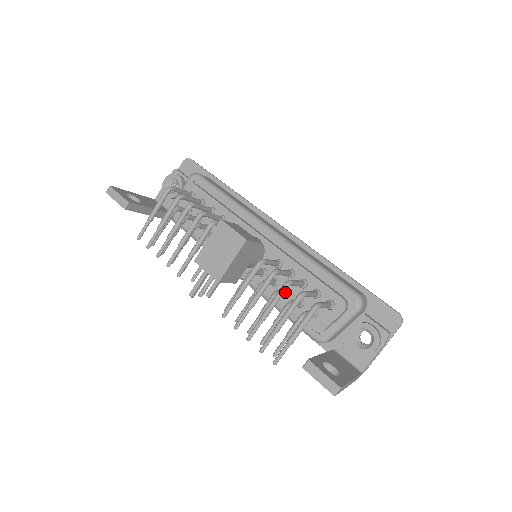
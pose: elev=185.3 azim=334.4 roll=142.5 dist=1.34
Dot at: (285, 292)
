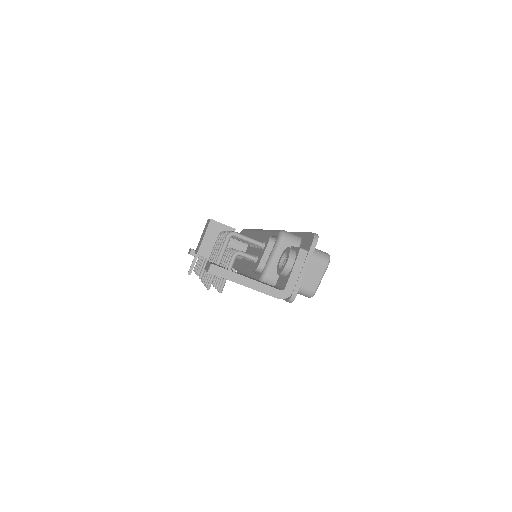
Dot at: occluded
